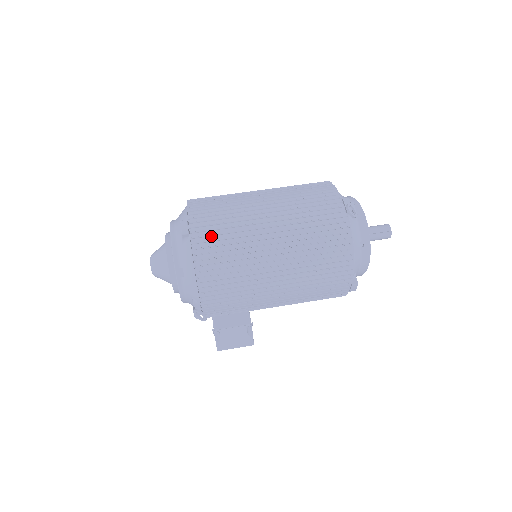
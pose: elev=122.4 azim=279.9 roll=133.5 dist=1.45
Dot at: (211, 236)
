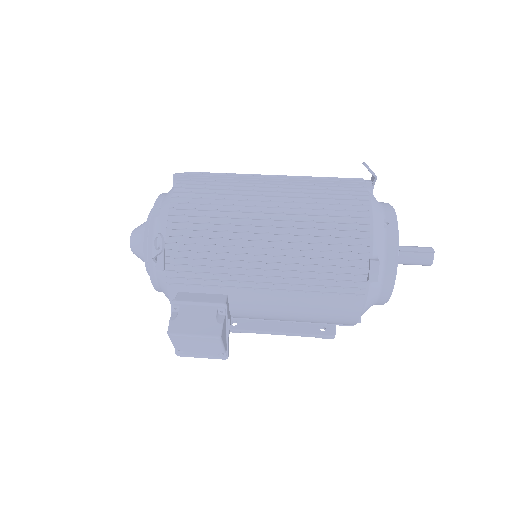
Dot at: (203, 177)
